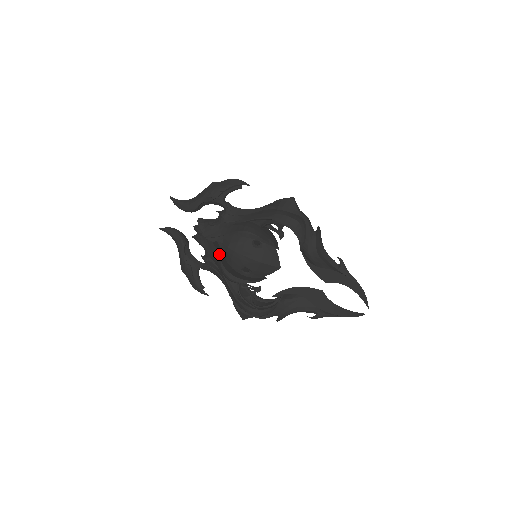
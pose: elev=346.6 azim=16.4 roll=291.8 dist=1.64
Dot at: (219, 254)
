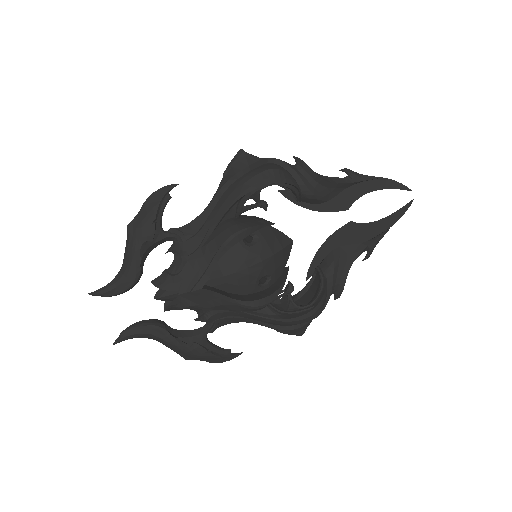
Dot at: (221, 294)
